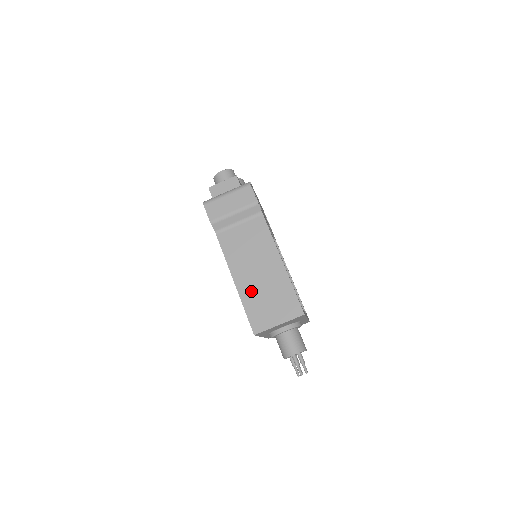
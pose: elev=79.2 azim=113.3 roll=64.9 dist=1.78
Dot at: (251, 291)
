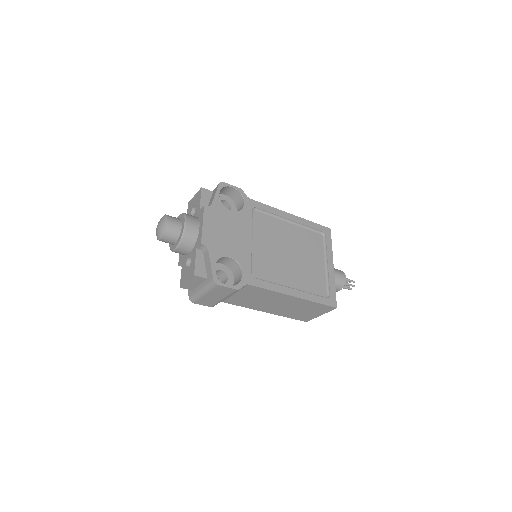
Dot at: (284, 312)
